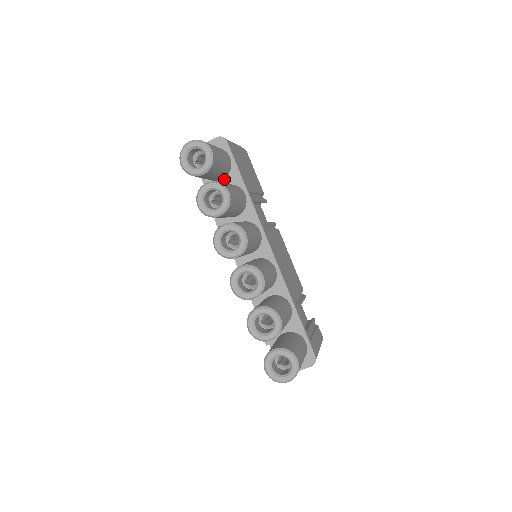
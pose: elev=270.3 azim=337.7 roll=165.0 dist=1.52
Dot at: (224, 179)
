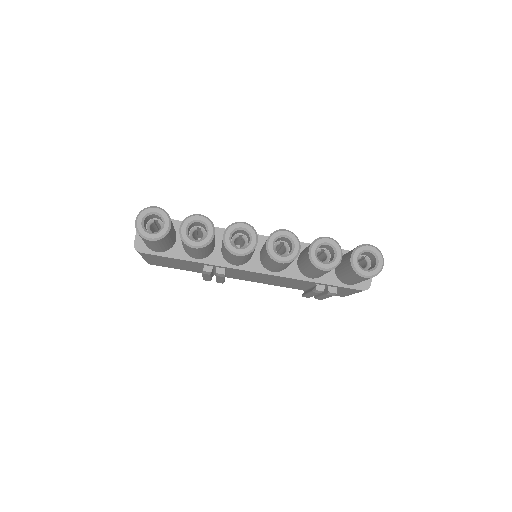
Dot at: (177, 237)
